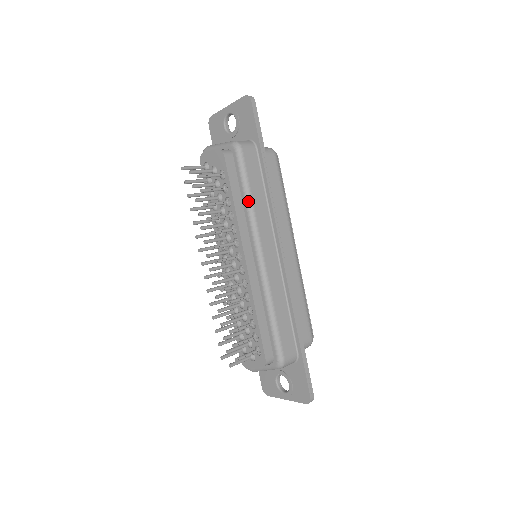
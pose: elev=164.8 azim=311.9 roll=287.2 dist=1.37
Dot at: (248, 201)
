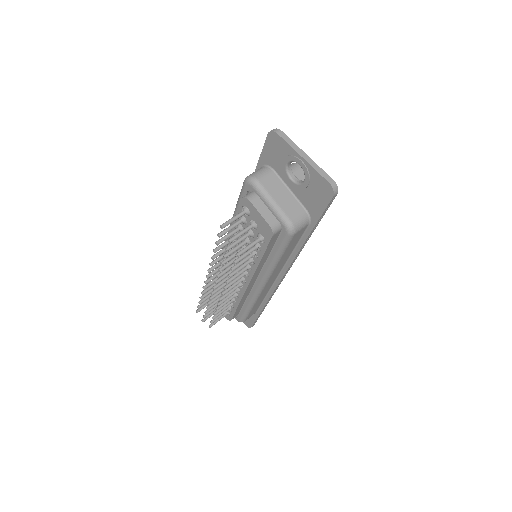
Dot at: (274, 263)
